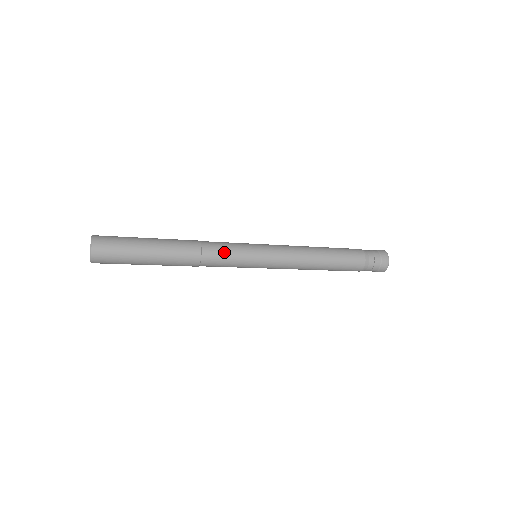
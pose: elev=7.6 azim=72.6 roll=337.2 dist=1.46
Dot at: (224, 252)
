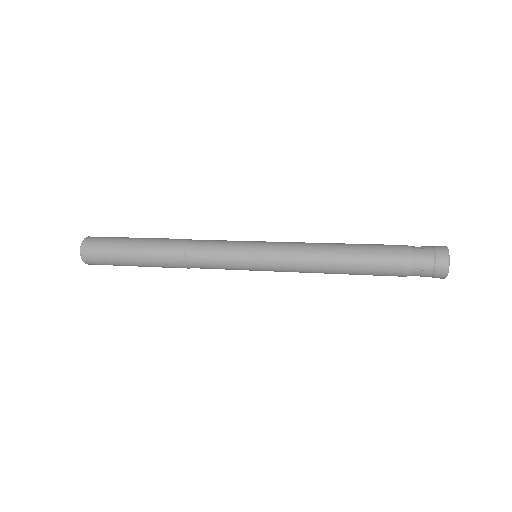
Dot at: (210, 255)
